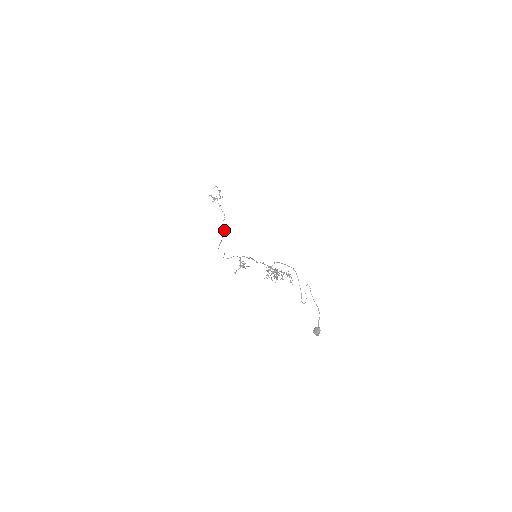
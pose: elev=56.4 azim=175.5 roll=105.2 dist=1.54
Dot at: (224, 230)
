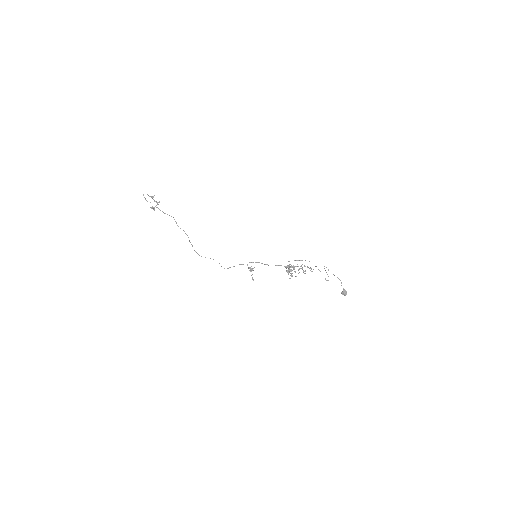
Dot at: (185, 233)
